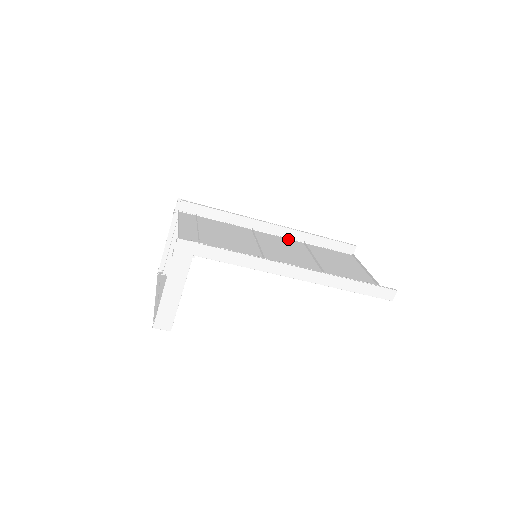
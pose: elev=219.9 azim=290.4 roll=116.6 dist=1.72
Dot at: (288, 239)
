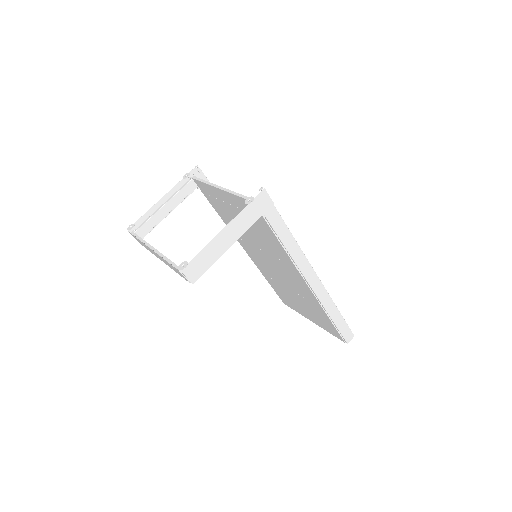
Dot at: (254, 261)
